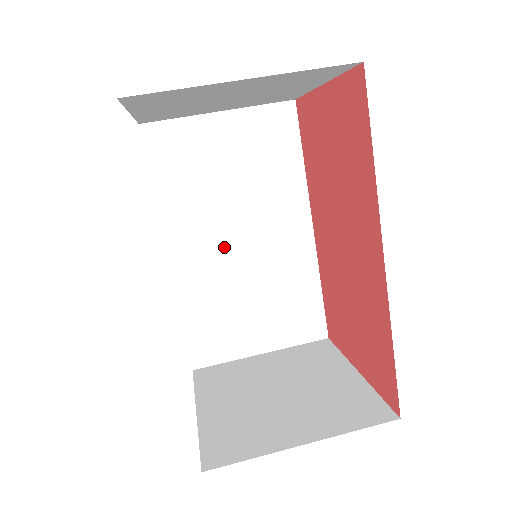
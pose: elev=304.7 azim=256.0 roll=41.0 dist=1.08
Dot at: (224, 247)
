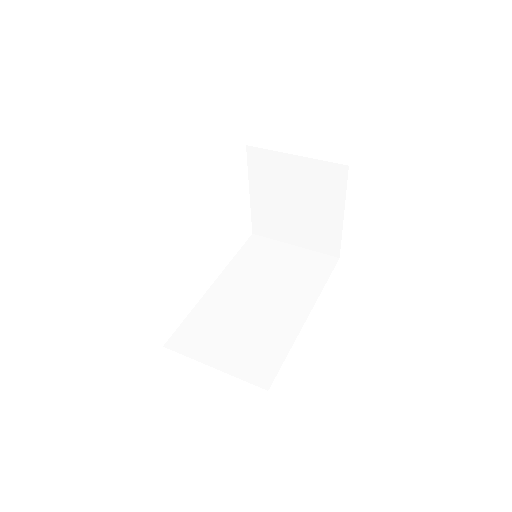
Dot at: (246, 296)
